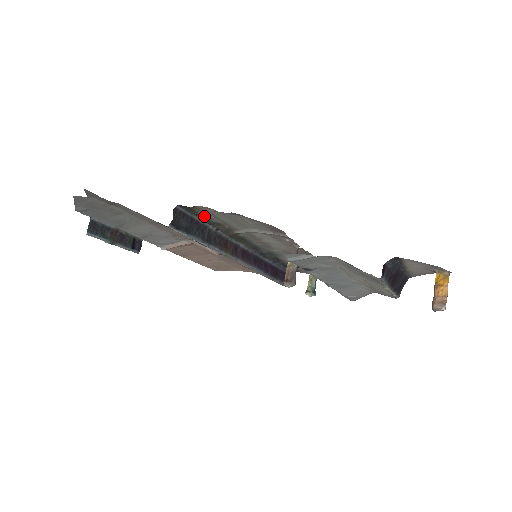
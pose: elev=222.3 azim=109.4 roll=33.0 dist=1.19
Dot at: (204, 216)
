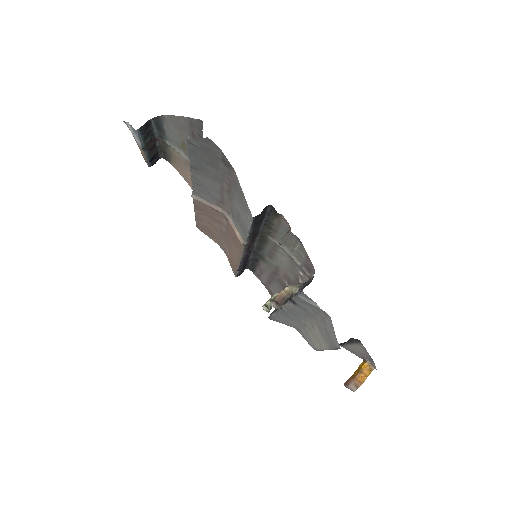
Dot at: (273, 221)
